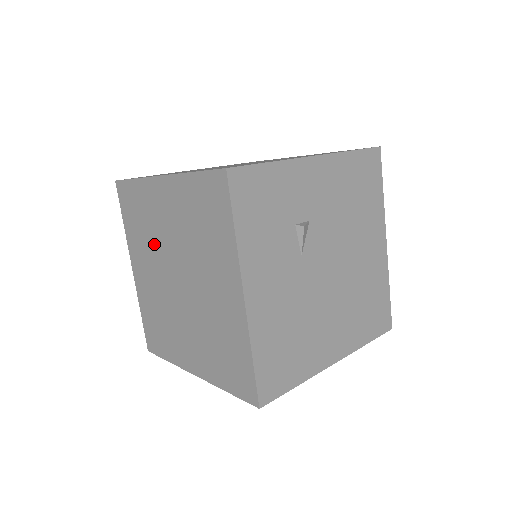
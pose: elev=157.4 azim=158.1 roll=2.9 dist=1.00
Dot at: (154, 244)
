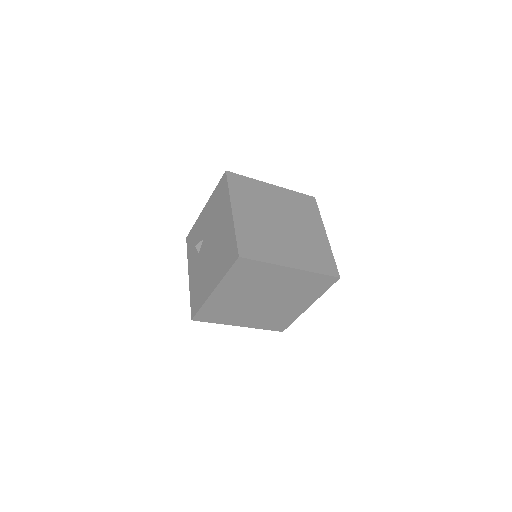
Dot at: (255, 287)
